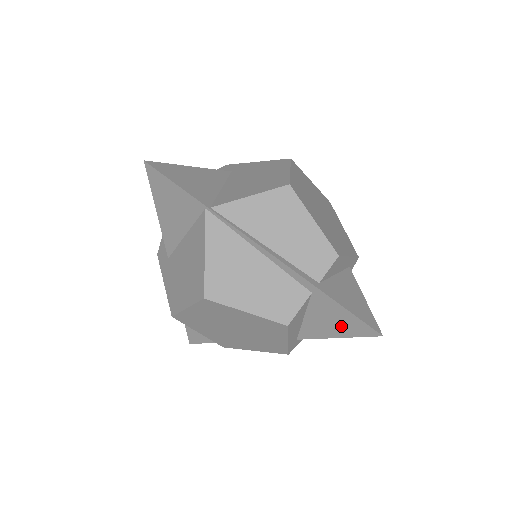
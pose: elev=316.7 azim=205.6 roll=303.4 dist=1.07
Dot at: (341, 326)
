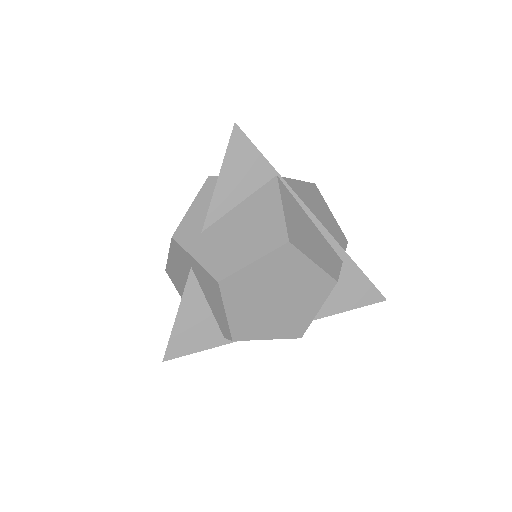
Dot at: (356, 296)
